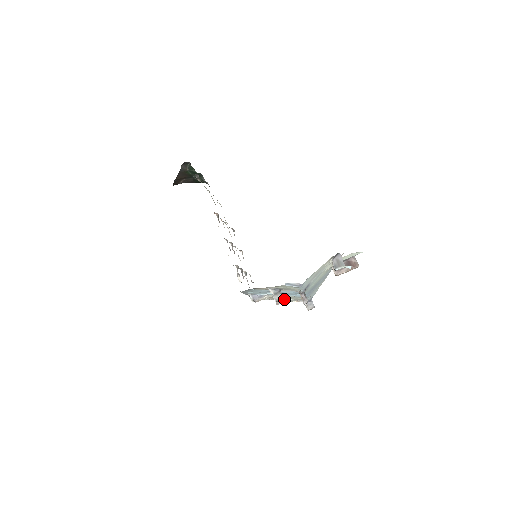
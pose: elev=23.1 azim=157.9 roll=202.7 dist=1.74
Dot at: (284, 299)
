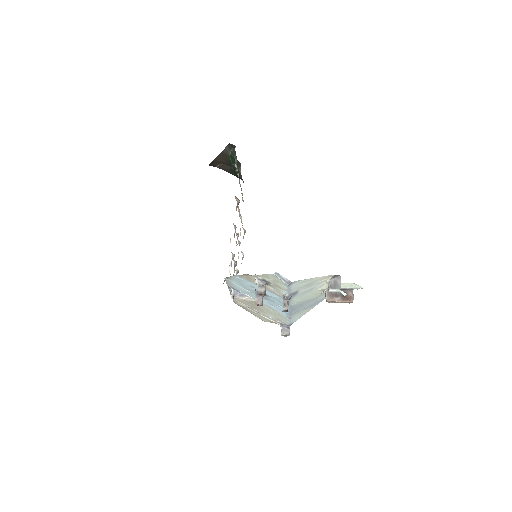
Dot at: (263, 314)
